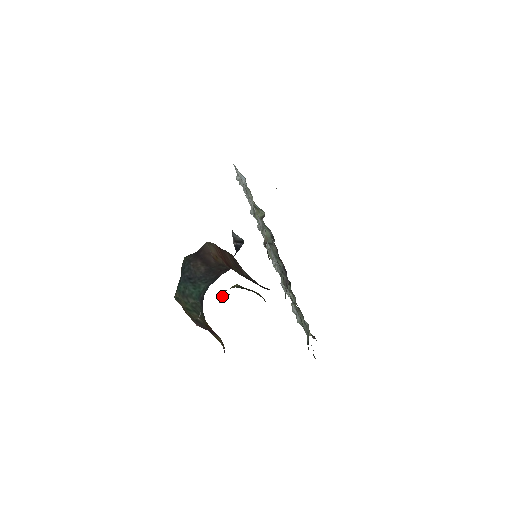
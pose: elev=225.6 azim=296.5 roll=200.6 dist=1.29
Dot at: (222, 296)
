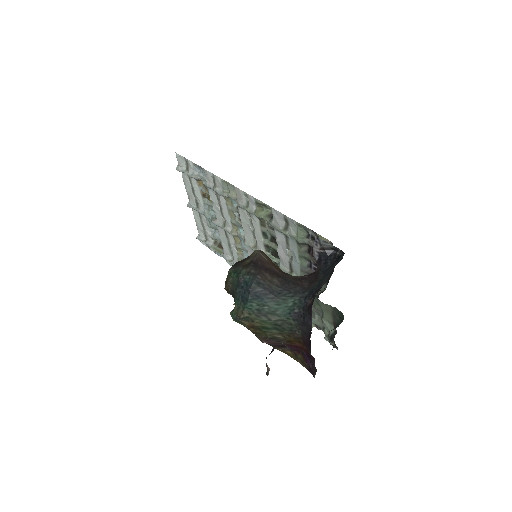
Dot at: occluded
